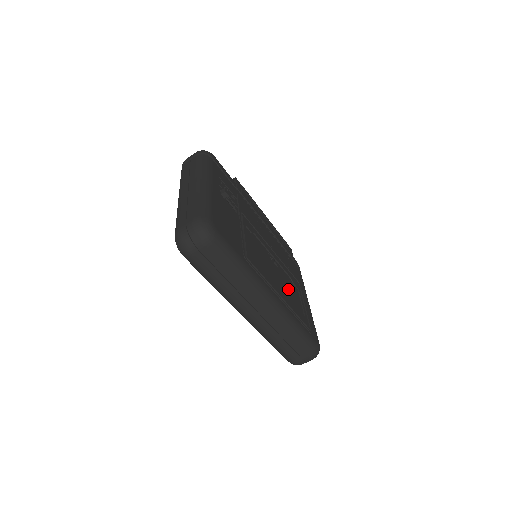
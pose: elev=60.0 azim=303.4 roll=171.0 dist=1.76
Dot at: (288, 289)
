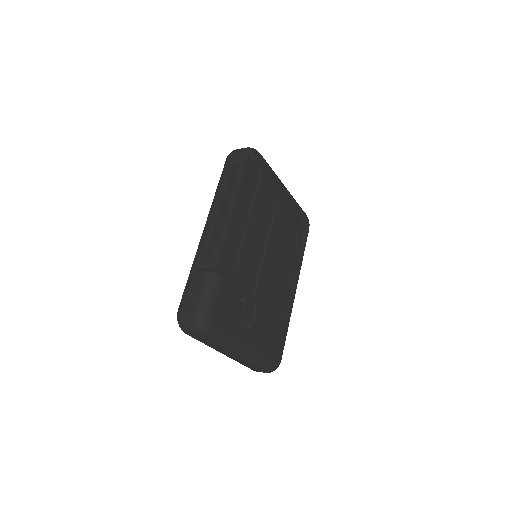
Dot at: (286, 242)
